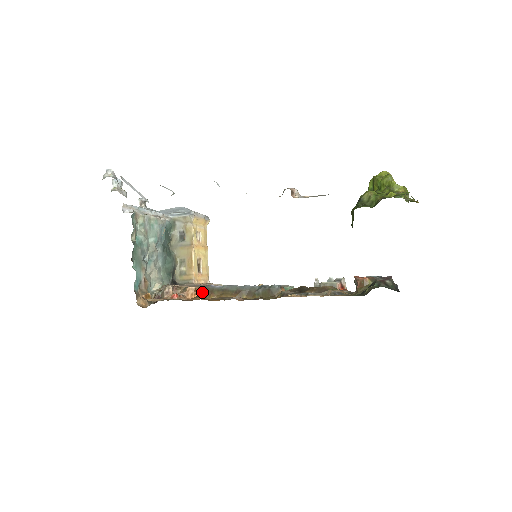
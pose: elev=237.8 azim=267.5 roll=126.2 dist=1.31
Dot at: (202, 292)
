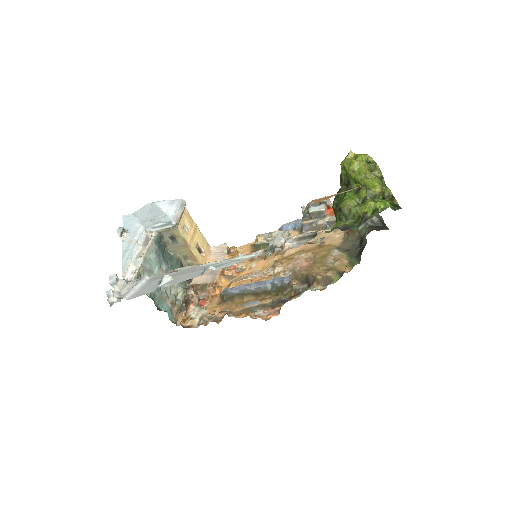
Dot at: (225, 298)
